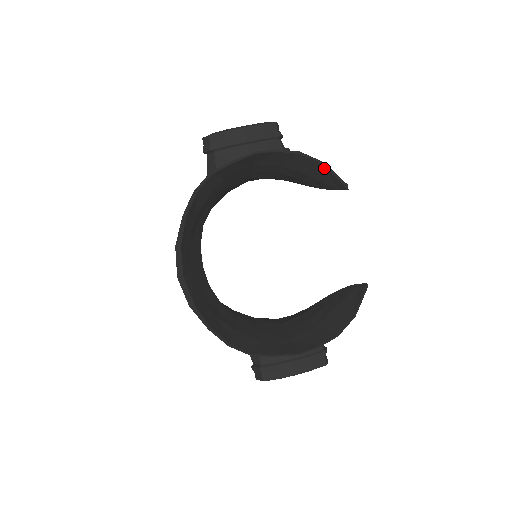
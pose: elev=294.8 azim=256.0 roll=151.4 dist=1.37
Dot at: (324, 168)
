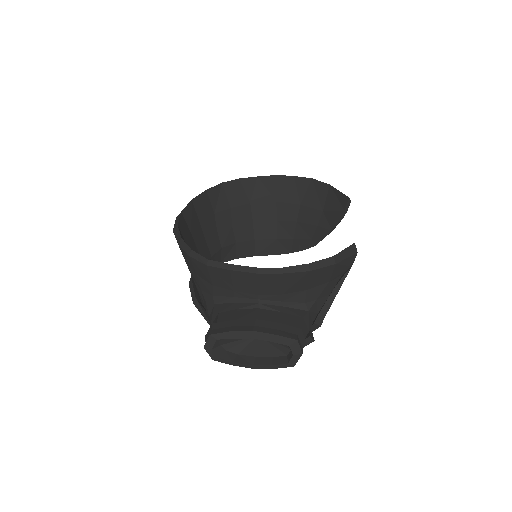
Dot at: (331, 189)
